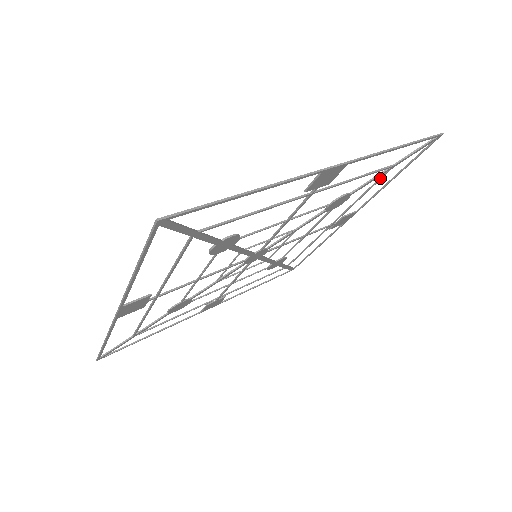
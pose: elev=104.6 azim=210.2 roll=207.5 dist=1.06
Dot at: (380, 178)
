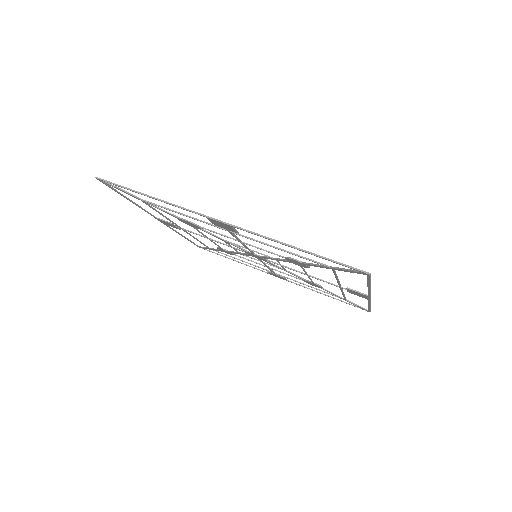
Dot at: (332, 294)
